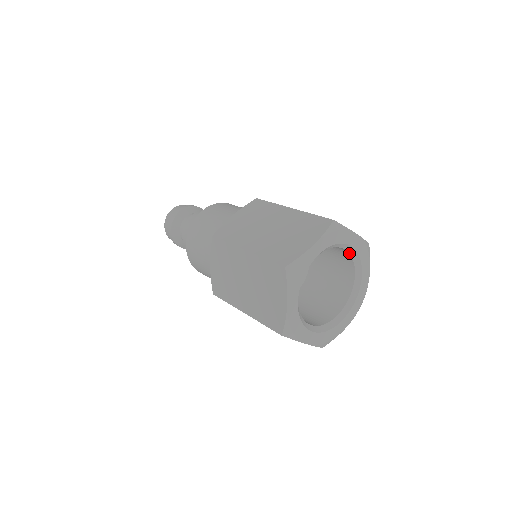
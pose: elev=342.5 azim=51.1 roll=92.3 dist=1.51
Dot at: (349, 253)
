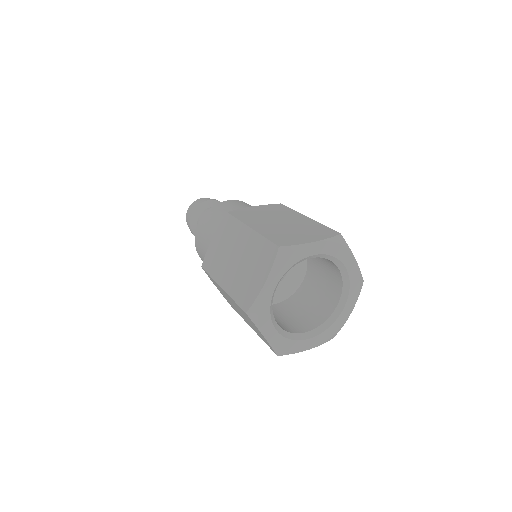
Dot at: (342, 277)
